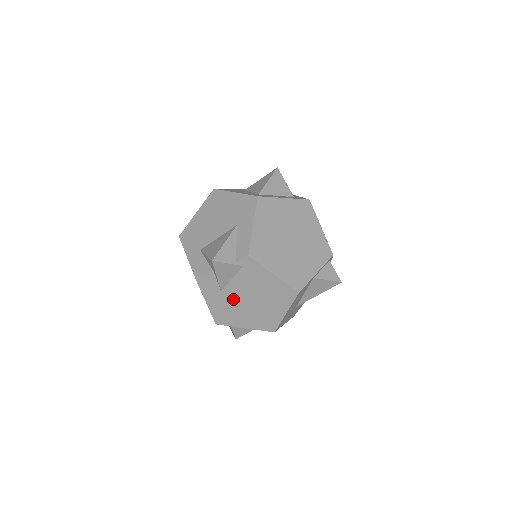
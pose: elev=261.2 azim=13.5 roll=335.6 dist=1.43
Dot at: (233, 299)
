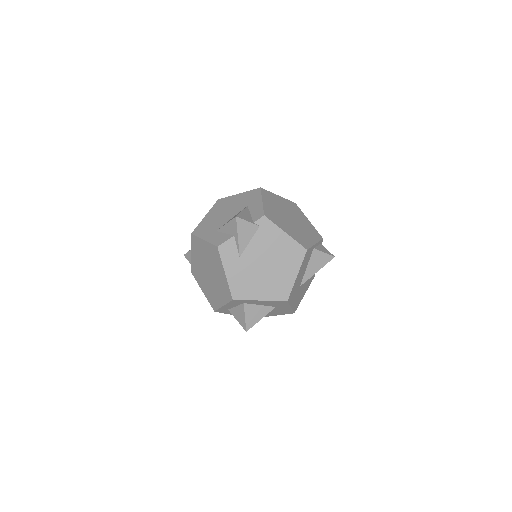
Dot at: (250, 265)
